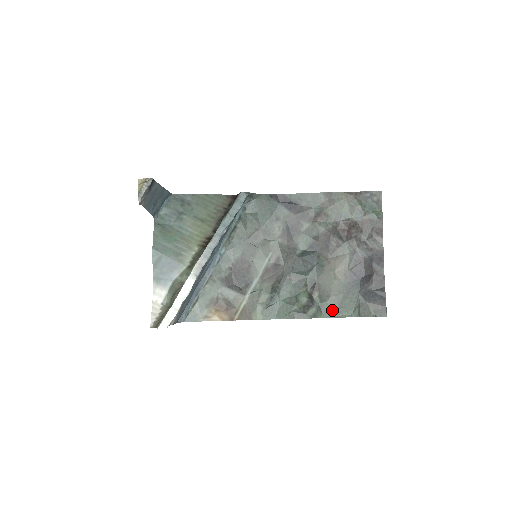
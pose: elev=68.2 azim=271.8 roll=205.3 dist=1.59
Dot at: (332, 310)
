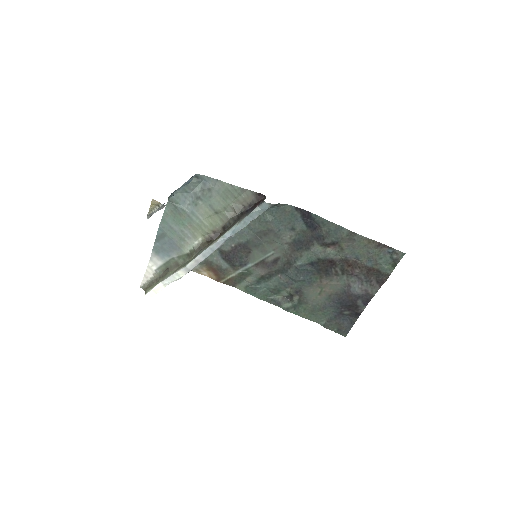
Dot at: (304, 312)
